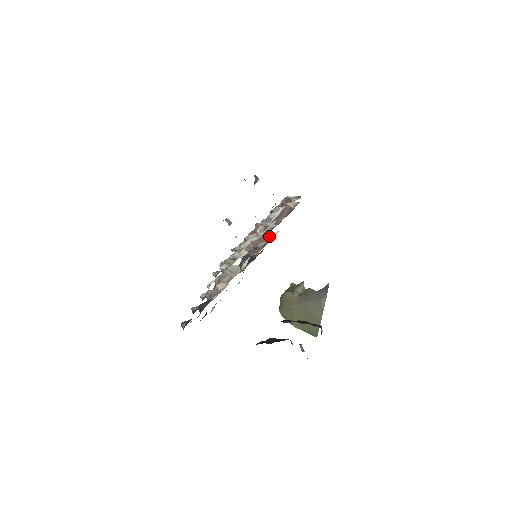
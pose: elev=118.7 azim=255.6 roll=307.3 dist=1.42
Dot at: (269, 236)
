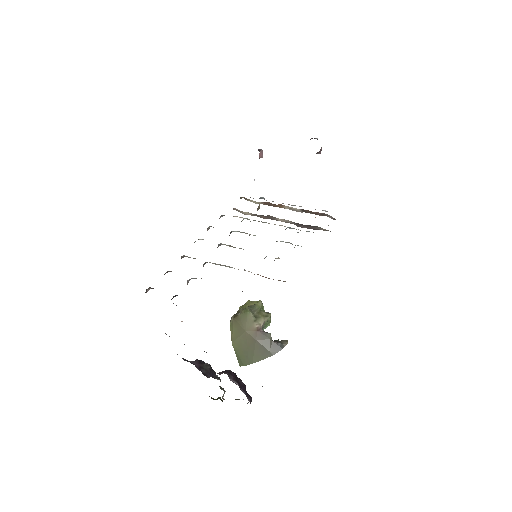
Dot at: occluded
